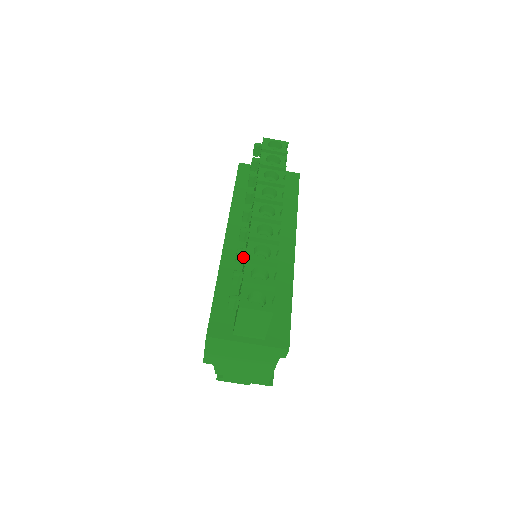
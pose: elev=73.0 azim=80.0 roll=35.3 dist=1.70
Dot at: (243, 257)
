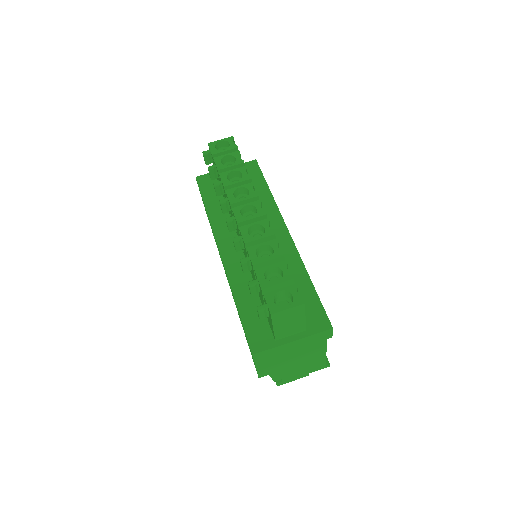
Dot at: (249, 265)
